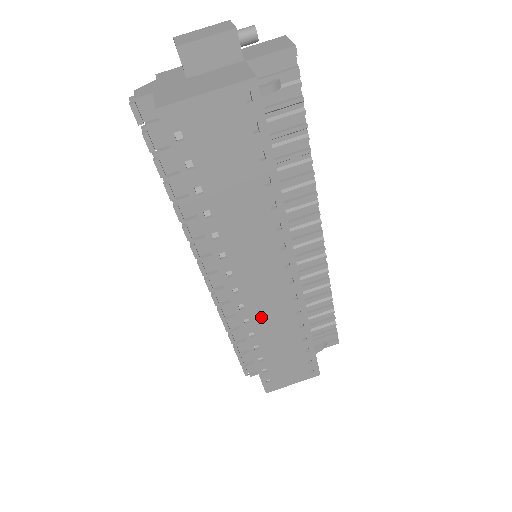
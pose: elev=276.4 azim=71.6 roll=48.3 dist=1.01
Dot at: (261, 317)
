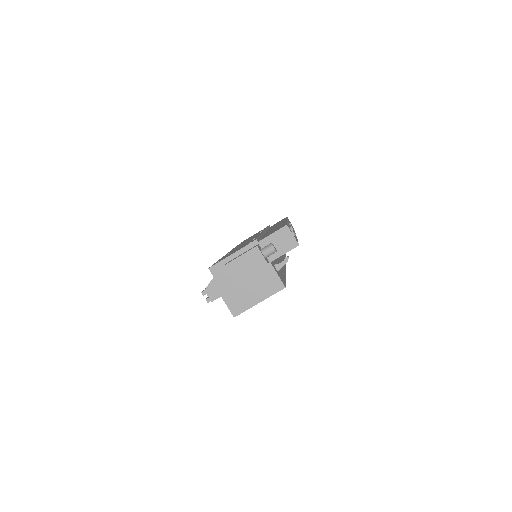
Dot at: occluded
